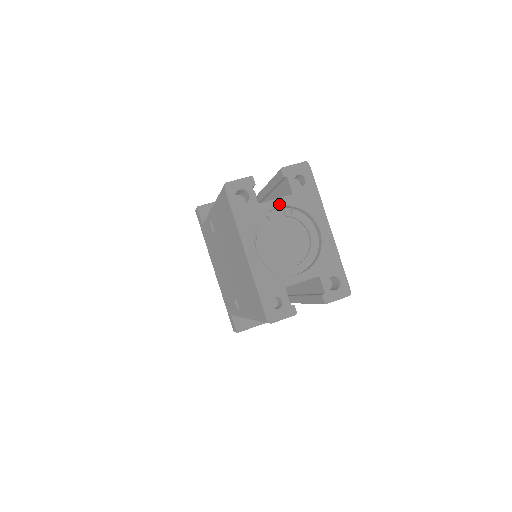
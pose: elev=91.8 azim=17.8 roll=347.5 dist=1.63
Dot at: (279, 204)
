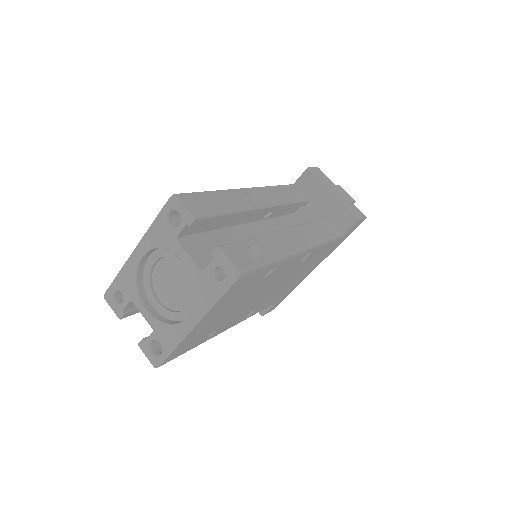
Dot at: (187, 261)
